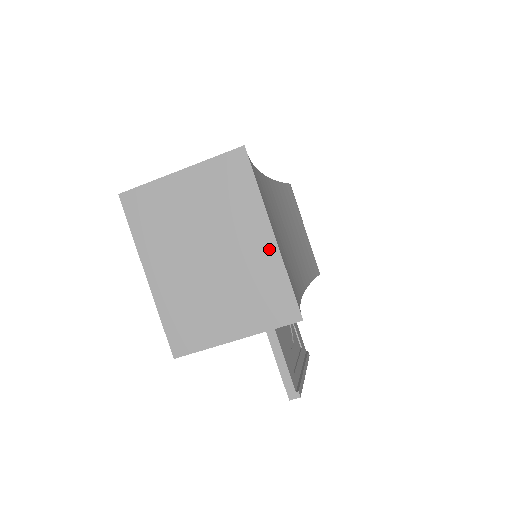
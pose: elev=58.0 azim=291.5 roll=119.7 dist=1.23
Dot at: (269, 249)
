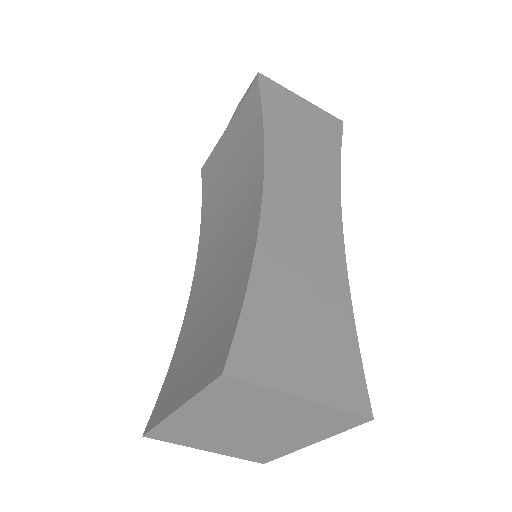
Dot at: (295, 446)
